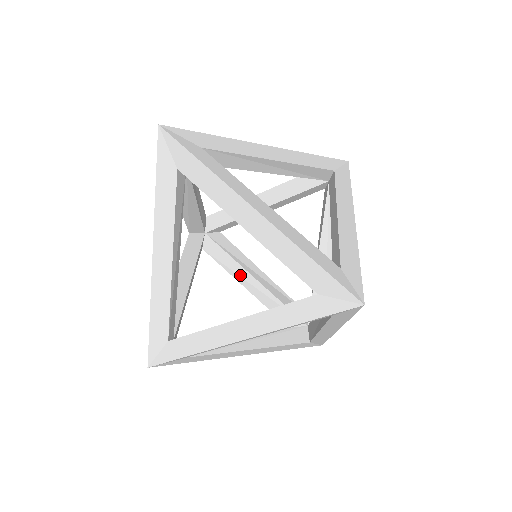
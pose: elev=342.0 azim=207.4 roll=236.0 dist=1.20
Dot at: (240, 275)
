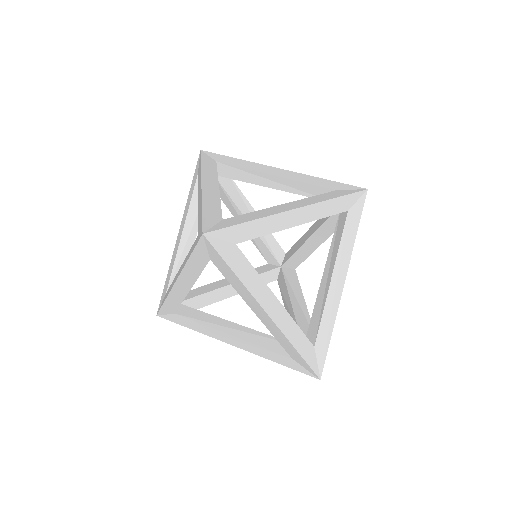
Dot at: (286, 300)
